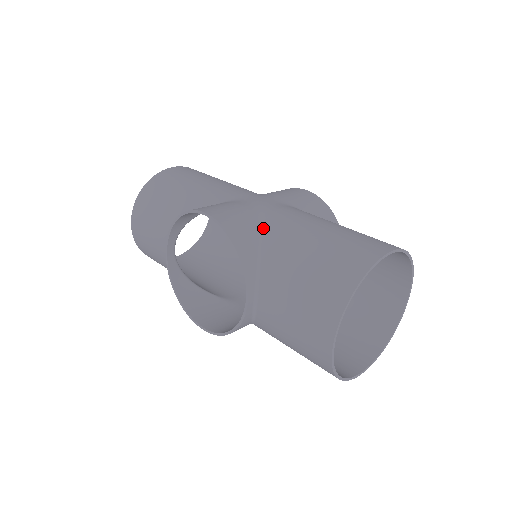
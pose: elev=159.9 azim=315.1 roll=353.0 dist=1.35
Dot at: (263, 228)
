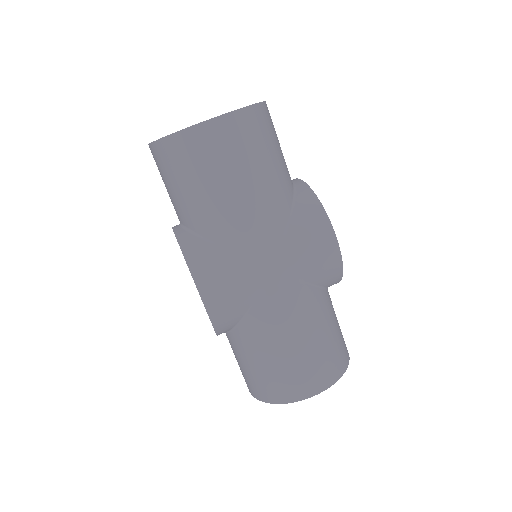
Dot at: (249, 314)
